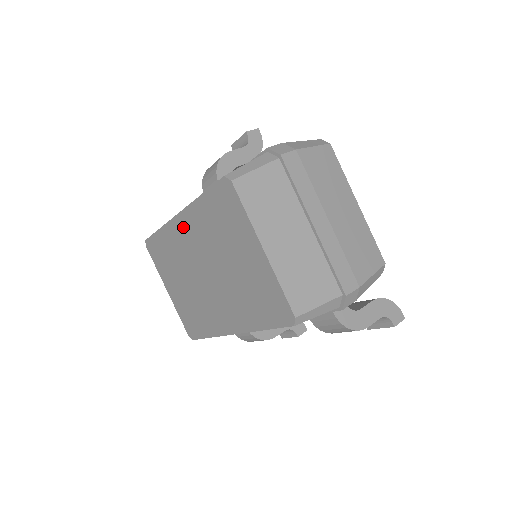
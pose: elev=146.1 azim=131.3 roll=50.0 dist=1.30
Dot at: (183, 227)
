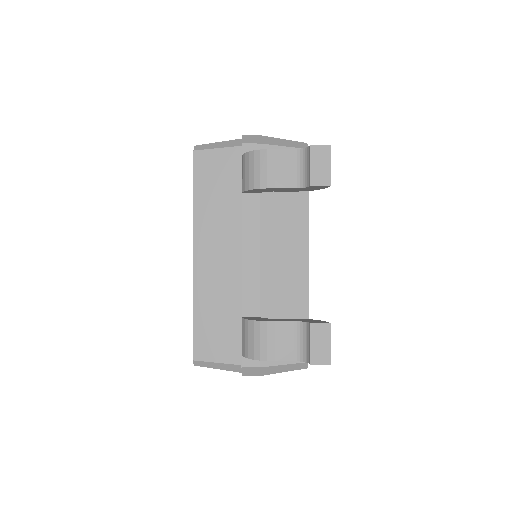
Dot at: occluded
